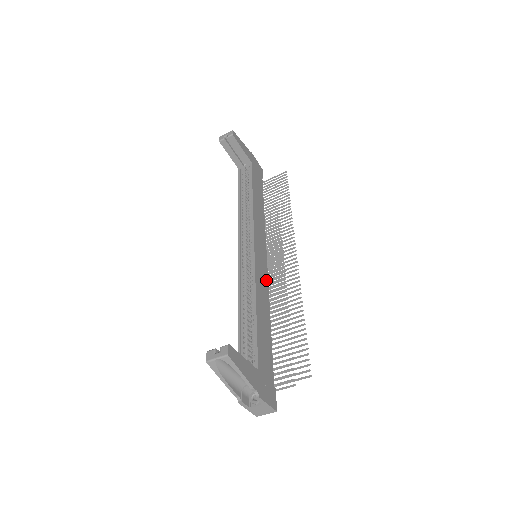
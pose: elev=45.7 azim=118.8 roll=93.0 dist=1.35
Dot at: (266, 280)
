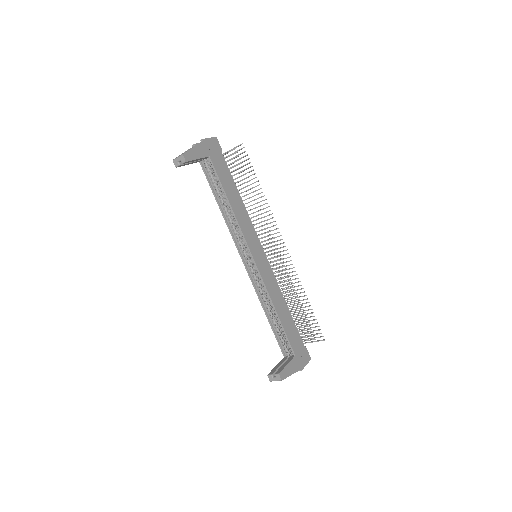
Dot at: (271, 274)
